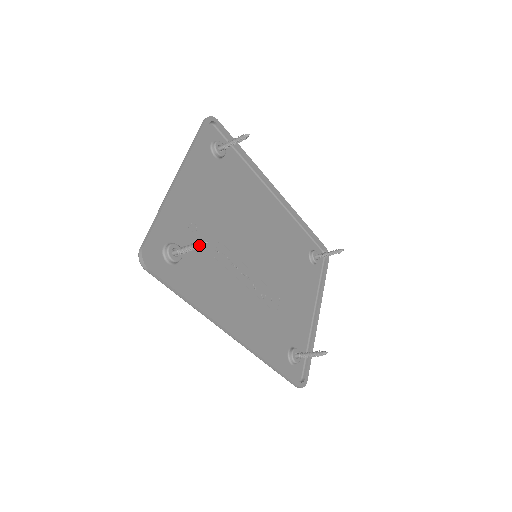
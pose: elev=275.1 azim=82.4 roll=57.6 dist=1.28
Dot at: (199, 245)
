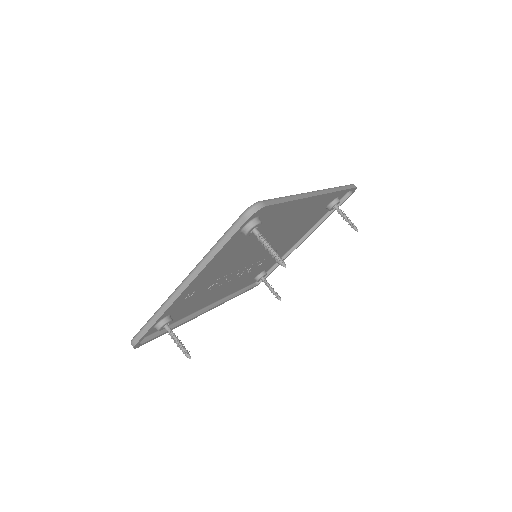
Dot at: occluded
